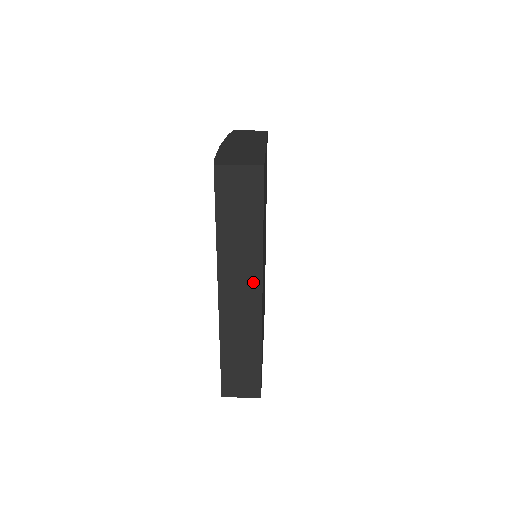
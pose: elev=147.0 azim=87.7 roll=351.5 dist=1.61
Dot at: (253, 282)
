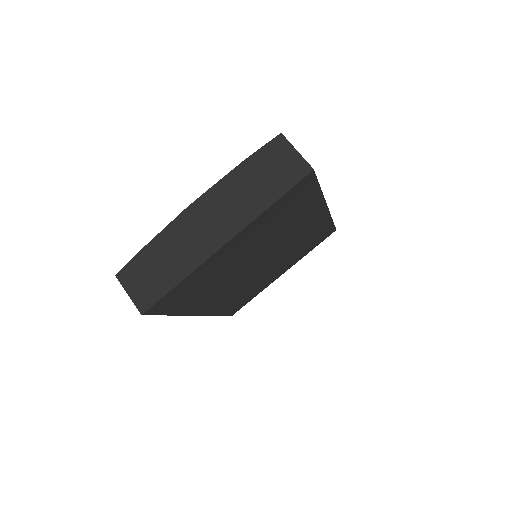
Dot at: occluded
